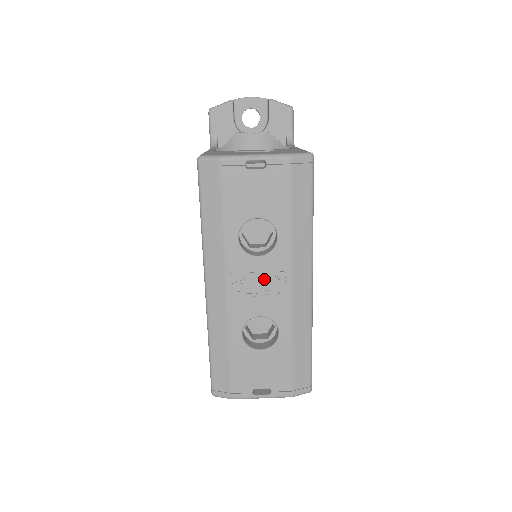
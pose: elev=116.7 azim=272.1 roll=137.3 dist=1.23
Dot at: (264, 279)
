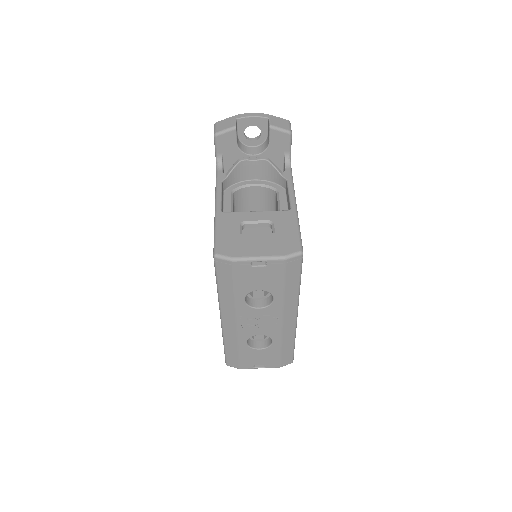
Dot at: (263, 319)
